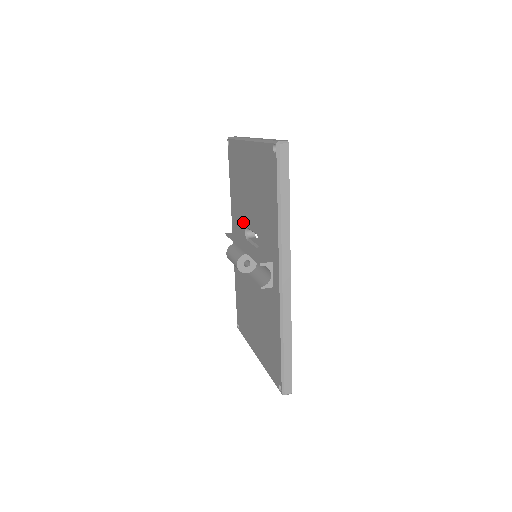
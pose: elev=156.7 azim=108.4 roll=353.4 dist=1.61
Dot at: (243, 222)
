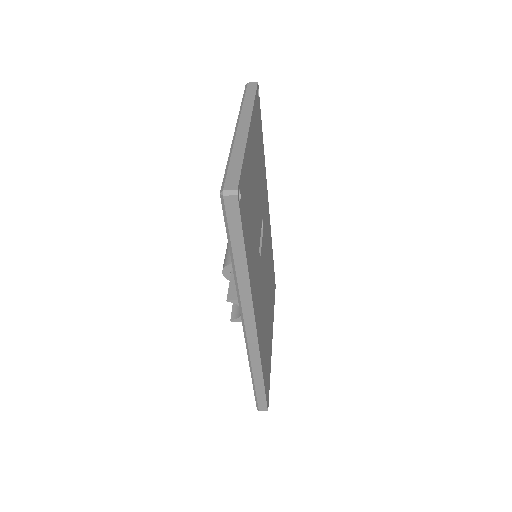
Dot at: occluded
